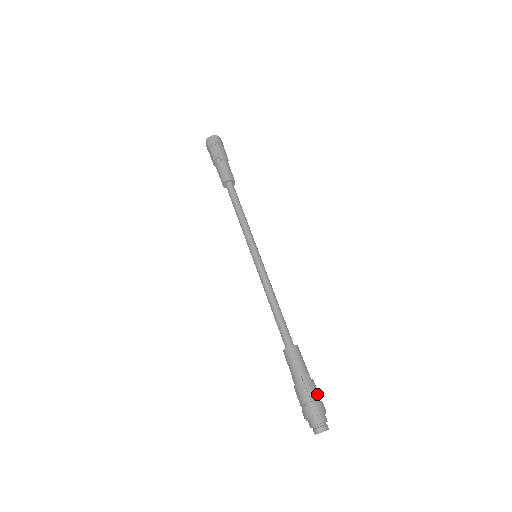
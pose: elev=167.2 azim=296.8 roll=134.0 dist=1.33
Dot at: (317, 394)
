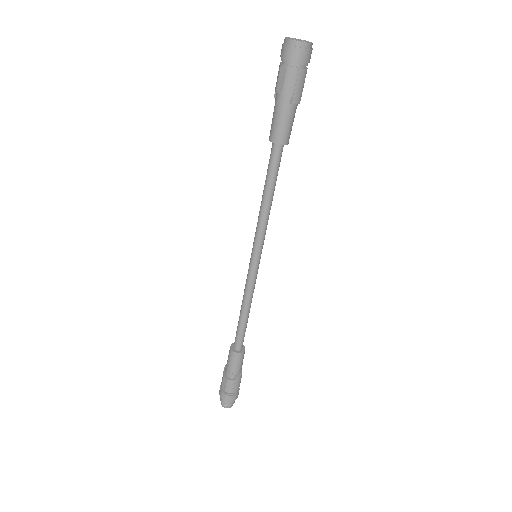
Dot at: occluded
